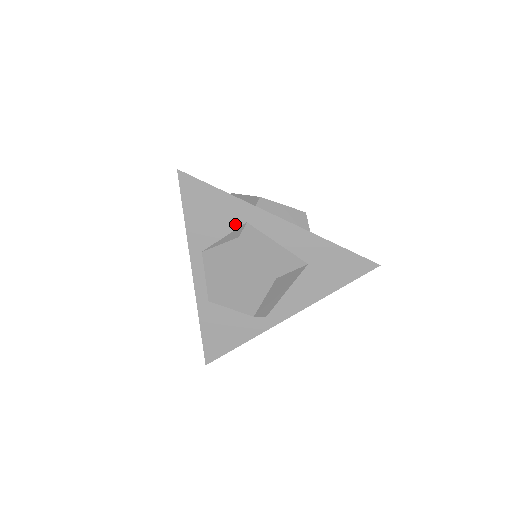
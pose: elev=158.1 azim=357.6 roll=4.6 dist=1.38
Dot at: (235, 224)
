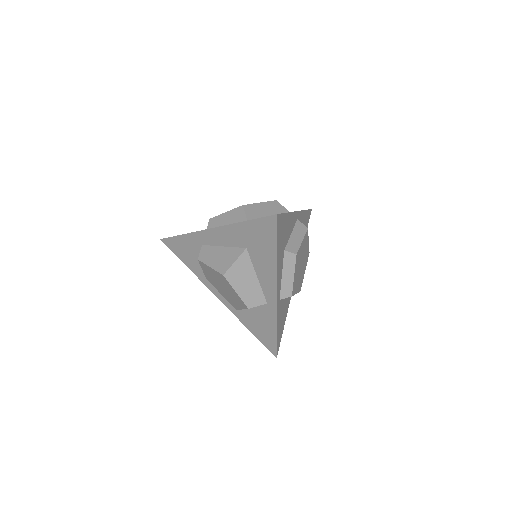
Dot at: occluded
